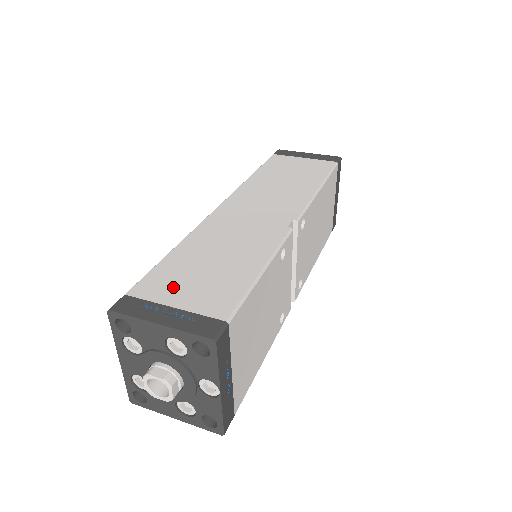
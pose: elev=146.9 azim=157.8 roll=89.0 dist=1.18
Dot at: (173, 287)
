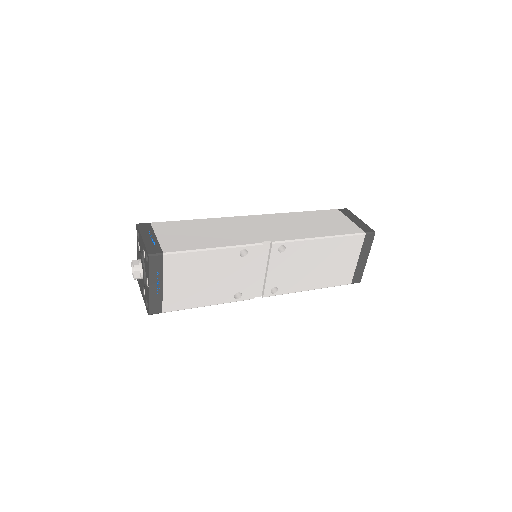
Dot at: (169, 231)
